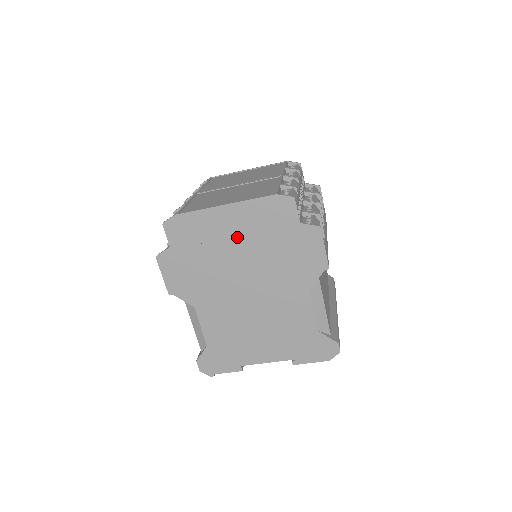
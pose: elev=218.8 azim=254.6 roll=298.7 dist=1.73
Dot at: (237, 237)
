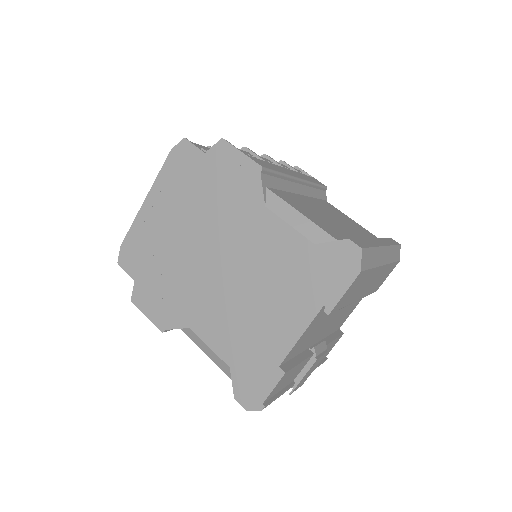
Dot at: (172, 218)
